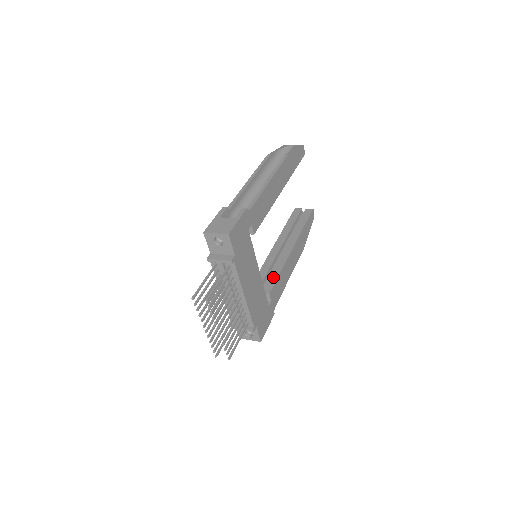
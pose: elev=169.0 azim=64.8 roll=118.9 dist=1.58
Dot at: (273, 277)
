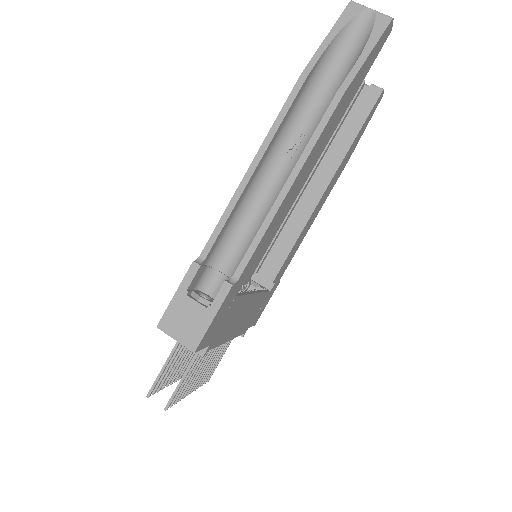
Dot at: (283, 250)
